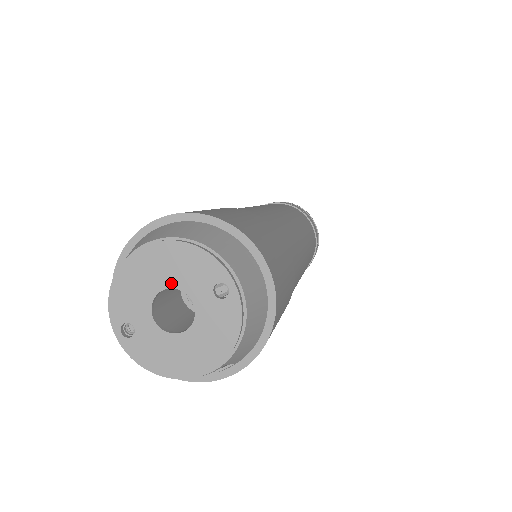
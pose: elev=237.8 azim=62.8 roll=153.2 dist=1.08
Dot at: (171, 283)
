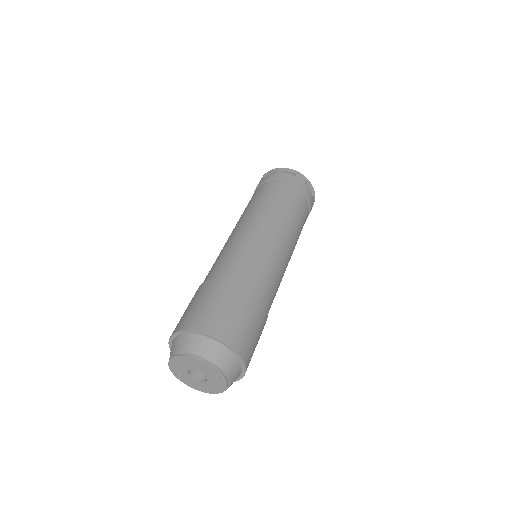
Dot at: (195, 368)
